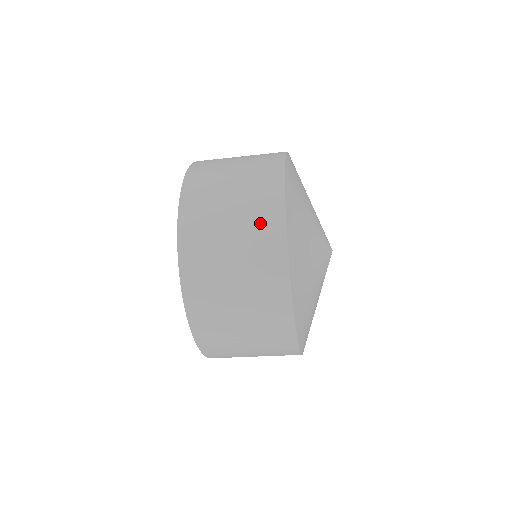
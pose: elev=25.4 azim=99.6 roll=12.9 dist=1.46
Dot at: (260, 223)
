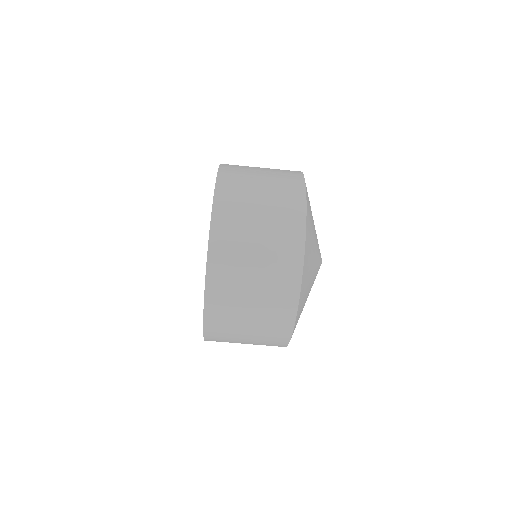
Dot at: occluded
